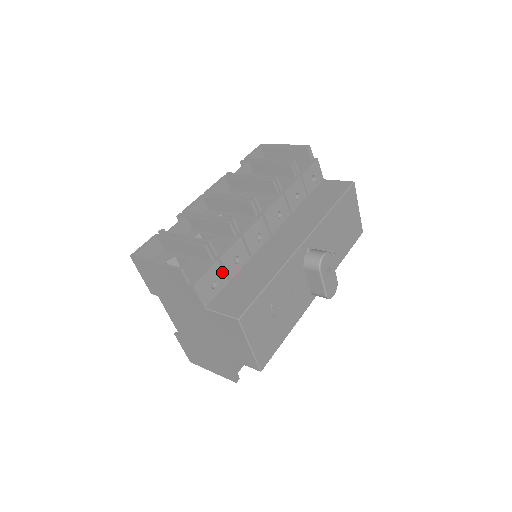
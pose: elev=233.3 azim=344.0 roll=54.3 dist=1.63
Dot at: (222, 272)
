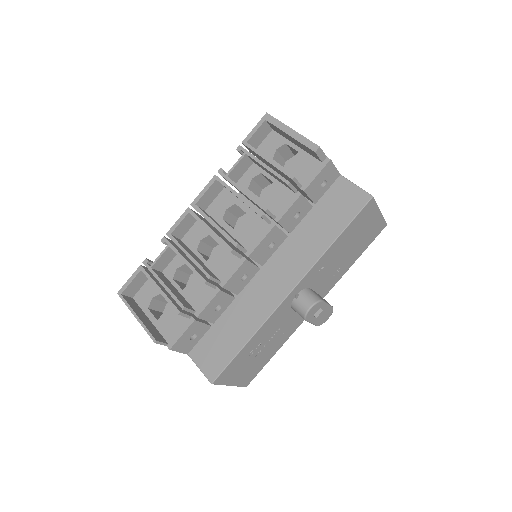
Dot at: (202, 324)
